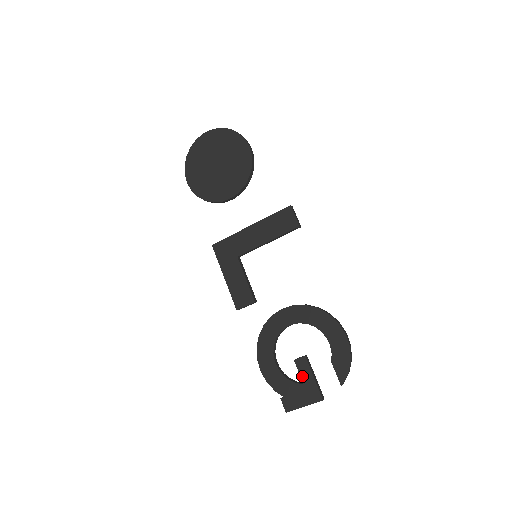
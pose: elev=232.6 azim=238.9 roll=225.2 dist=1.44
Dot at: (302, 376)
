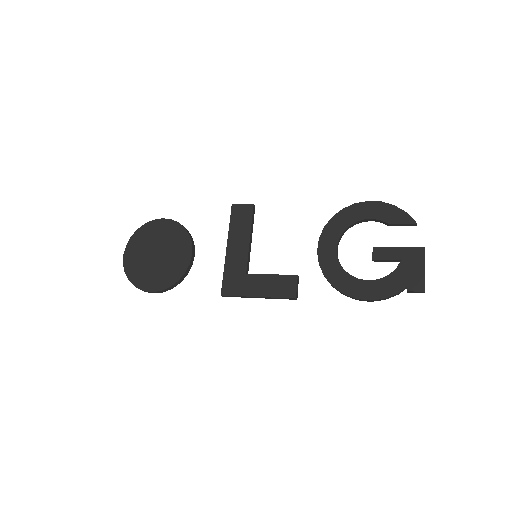
Dot at: (392, 258)
